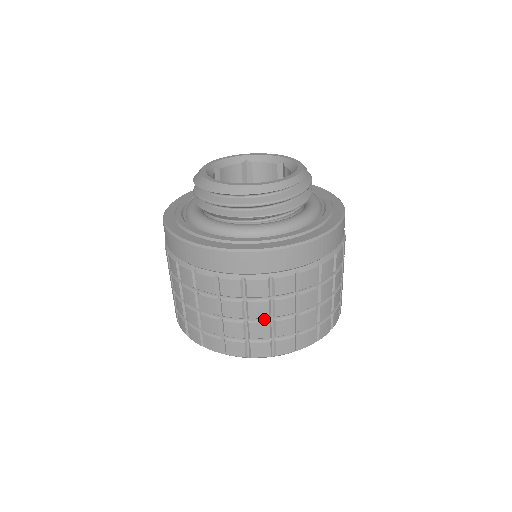
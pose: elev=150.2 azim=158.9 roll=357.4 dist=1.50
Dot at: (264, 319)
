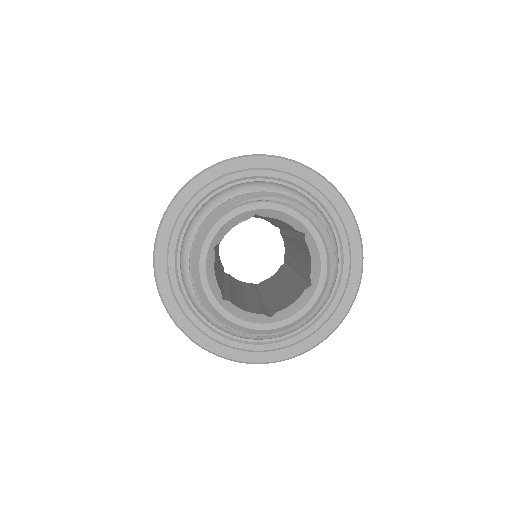
Dot at: occluded
